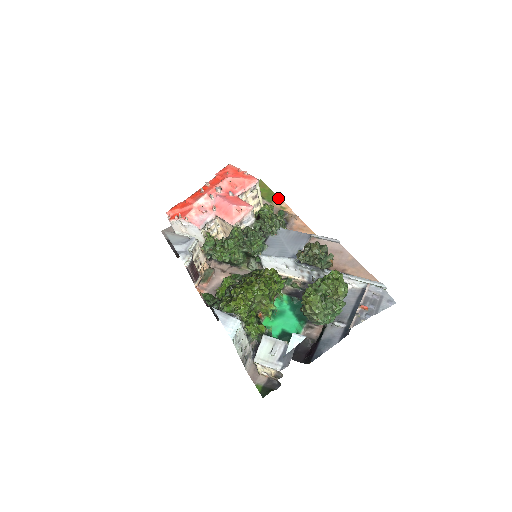
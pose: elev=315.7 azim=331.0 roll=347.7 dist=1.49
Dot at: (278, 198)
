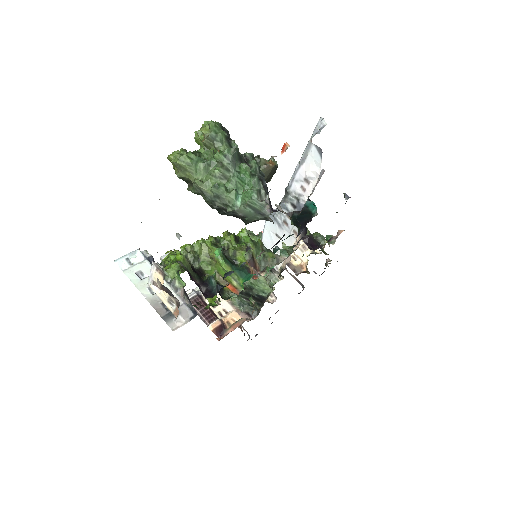
Dot at: occluded
